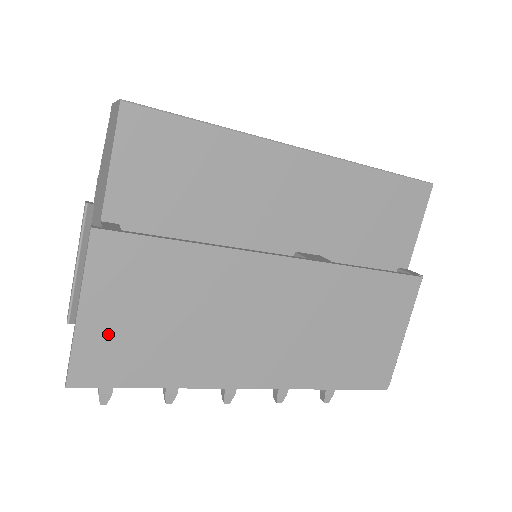
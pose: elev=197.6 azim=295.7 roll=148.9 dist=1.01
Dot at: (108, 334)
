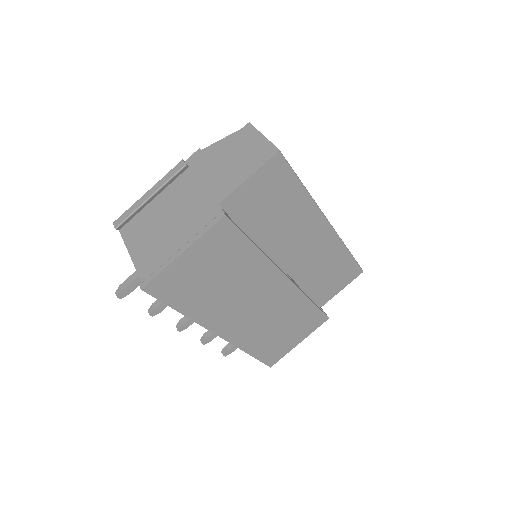
Dot at: (184, 272)
